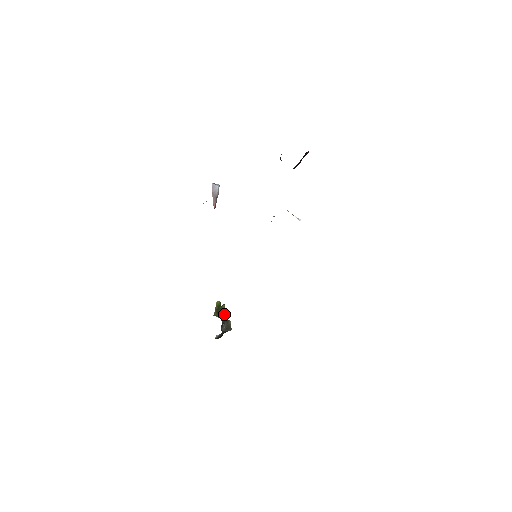
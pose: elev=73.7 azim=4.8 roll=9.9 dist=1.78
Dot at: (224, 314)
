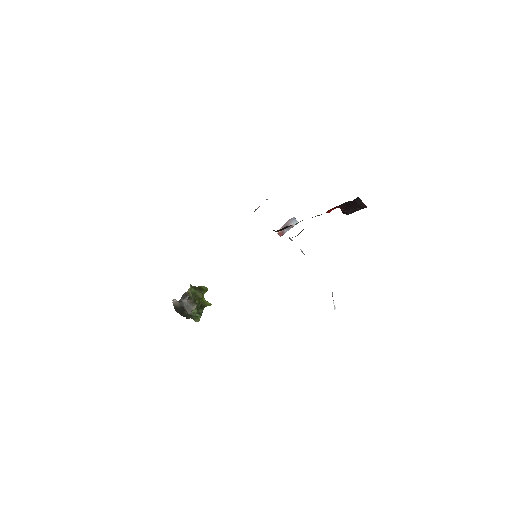
Dot at: (199, 296)
